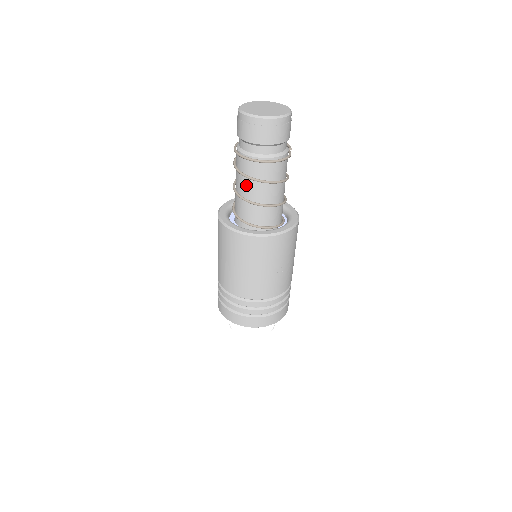
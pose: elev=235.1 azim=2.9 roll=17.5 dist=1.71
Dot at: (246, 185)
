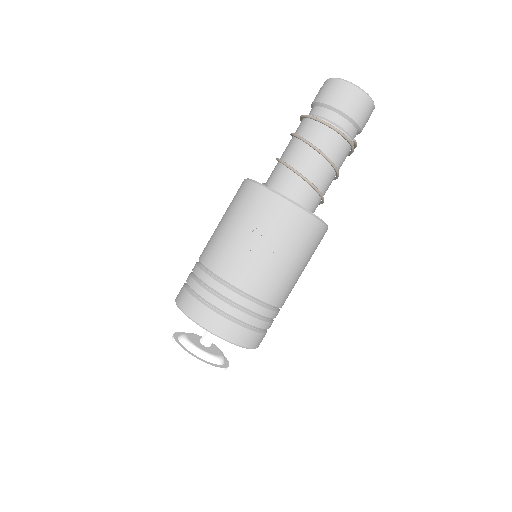
Dot at: (289, 146)
